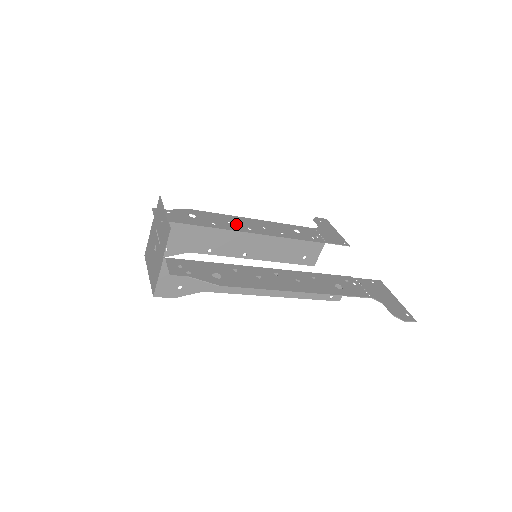
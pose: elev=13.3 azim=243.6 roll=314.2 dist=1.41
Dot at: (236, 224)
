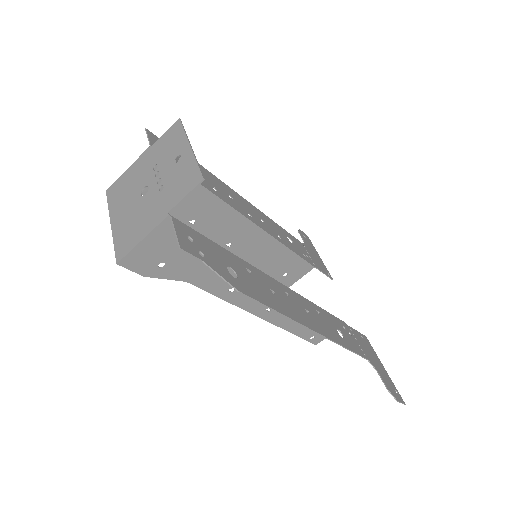
Dot at: (237, 202)
